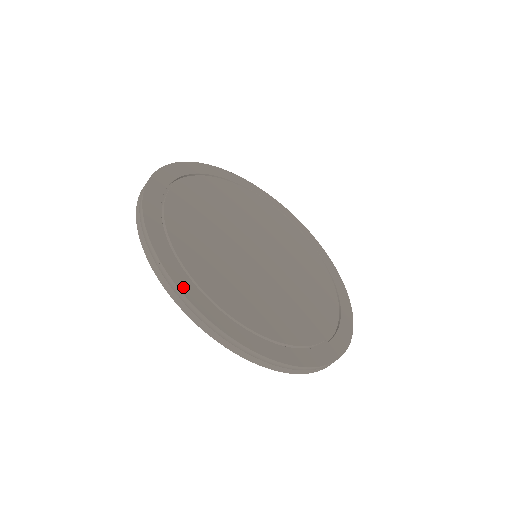
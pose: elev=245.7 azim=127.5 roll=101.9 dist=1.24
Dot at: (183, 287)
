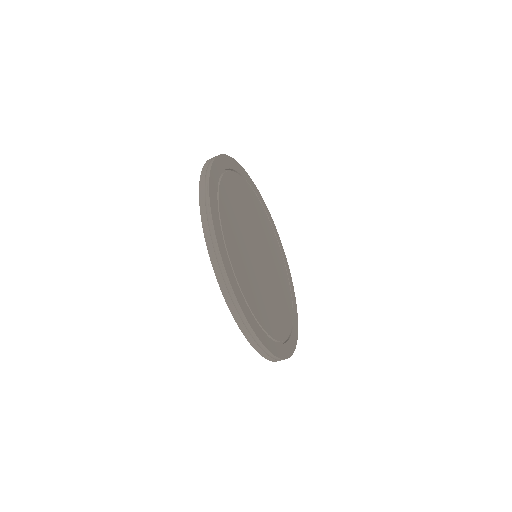
Dot at: (266, 344)
